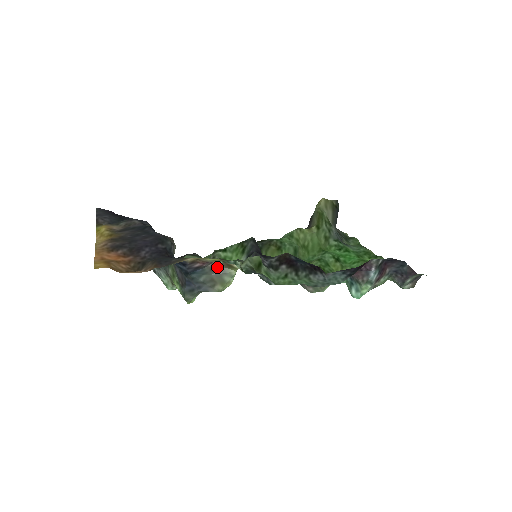
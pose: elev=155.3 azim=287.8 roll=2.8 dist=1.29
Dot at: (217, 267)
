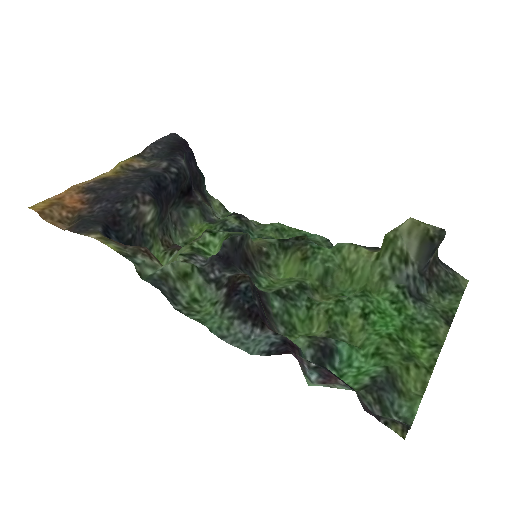
Dot at: occluded
